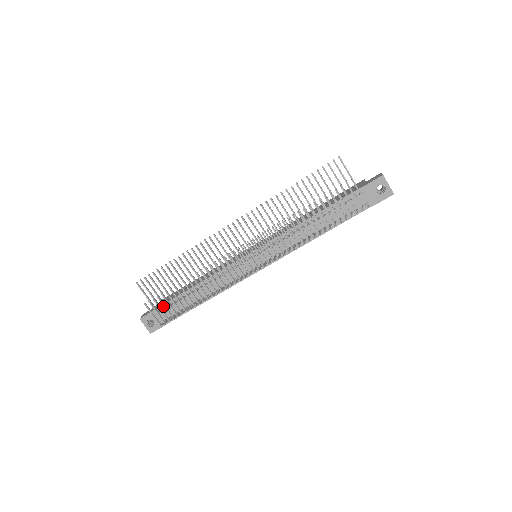
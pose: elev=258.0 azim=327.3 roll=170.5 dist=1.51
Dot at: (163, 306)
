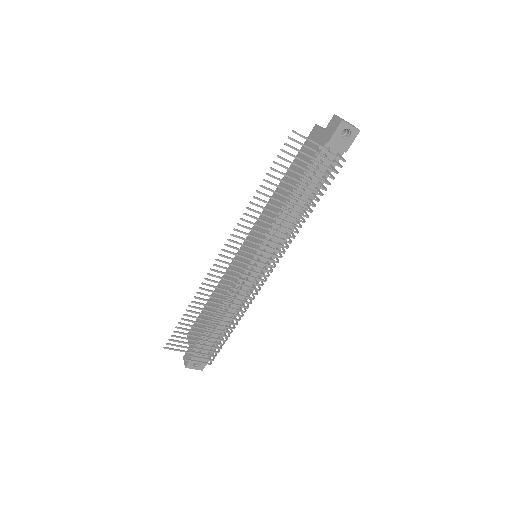
Dot at: occluded
